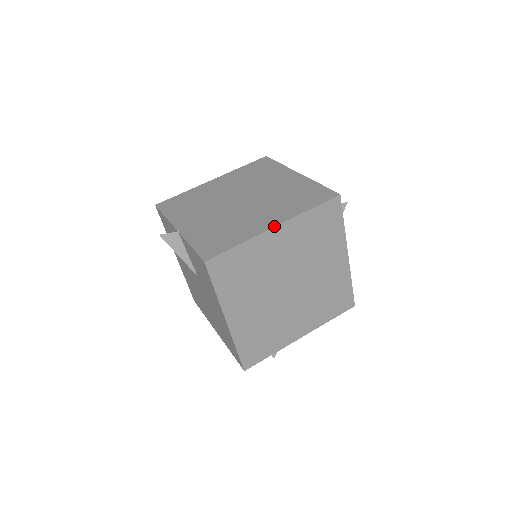
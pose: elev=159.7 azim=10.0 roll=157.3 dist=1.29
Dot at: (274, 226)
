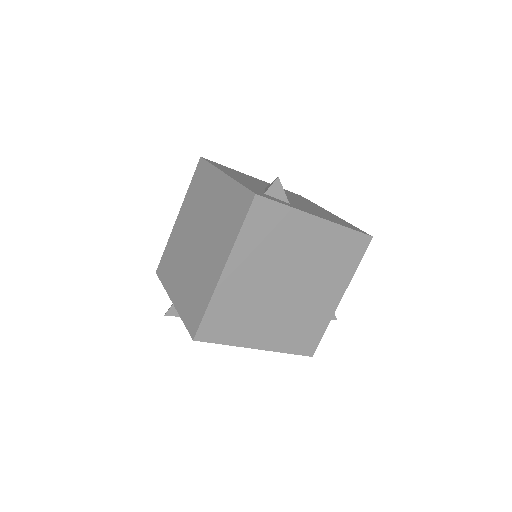
Dot at: (222, 271)
